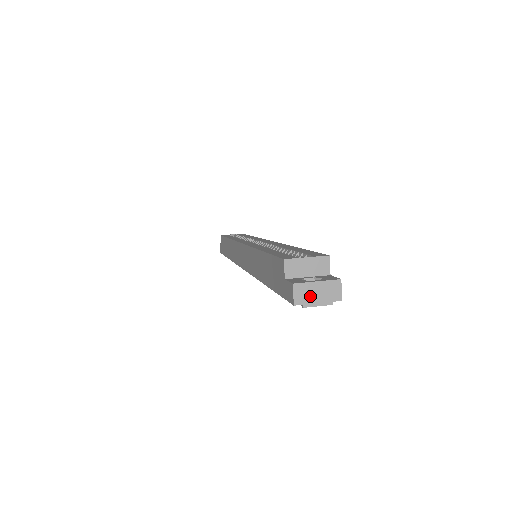
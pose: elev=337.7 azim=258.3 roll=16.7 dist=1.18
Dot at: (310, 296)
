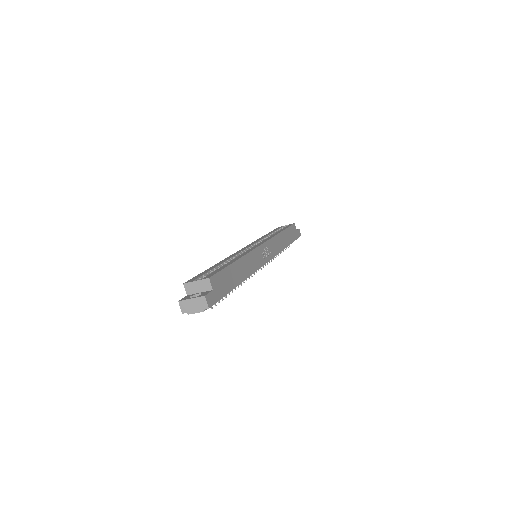
Dot at: (190, 308)
